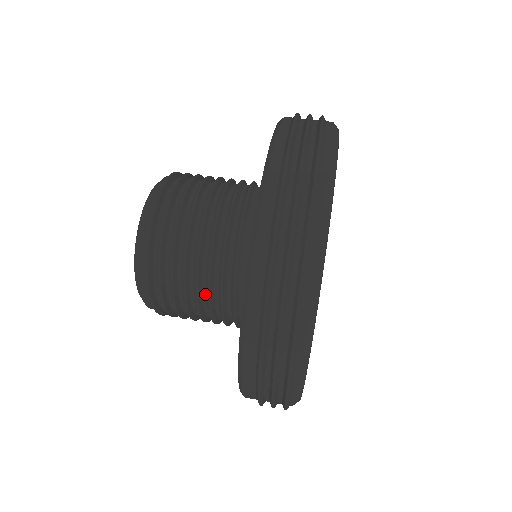
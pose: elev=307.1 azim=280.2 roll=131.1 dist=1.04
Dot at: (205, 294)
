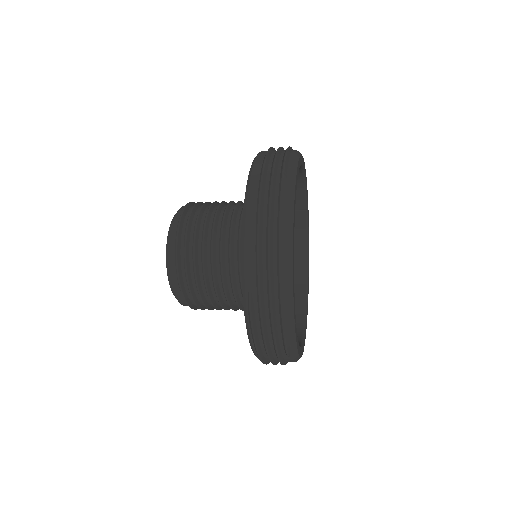
Dot at: (219, 228)
